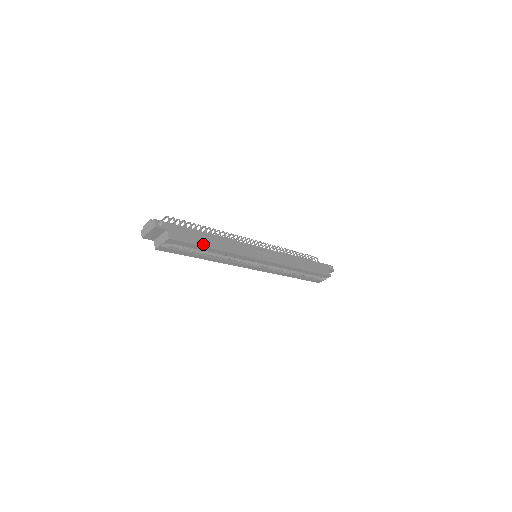
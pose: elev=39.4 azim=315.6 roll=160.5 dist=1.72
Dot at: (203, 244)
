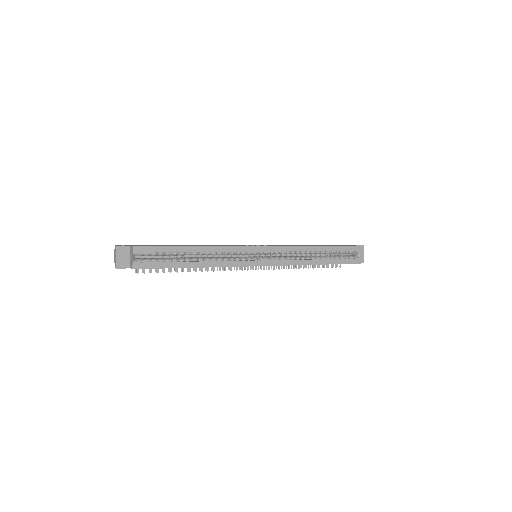
Dot at: (176, 246)
